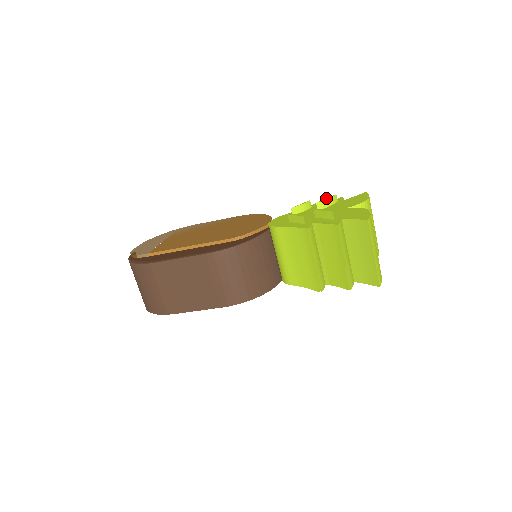
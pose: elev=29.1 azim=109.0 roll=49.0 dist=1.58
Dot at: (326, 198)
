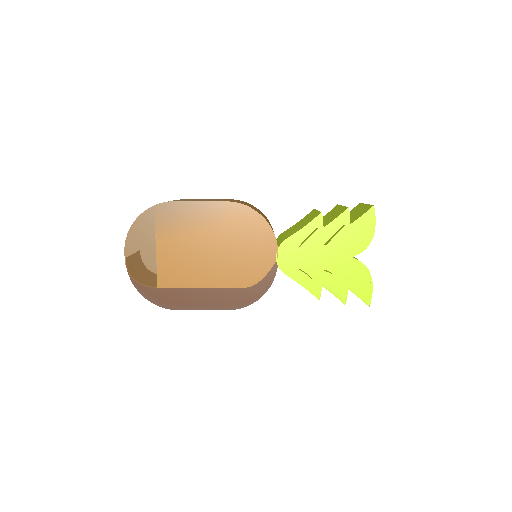
Dot at: (335, 236)
